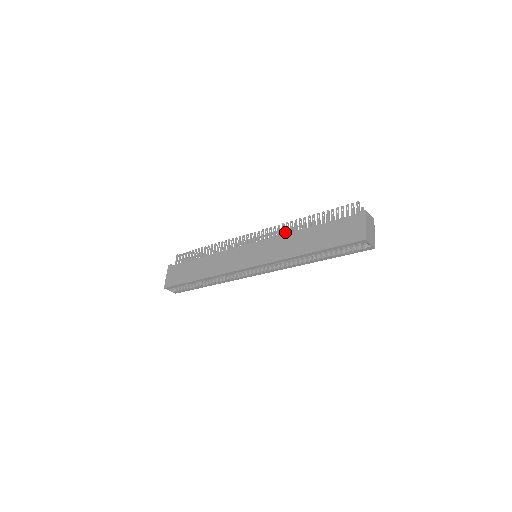
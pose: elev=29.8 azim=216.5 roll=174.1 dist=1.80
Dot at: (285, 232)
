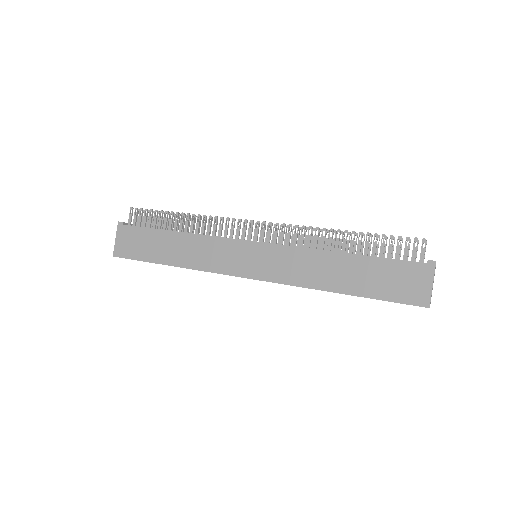
Dot at: occluded
